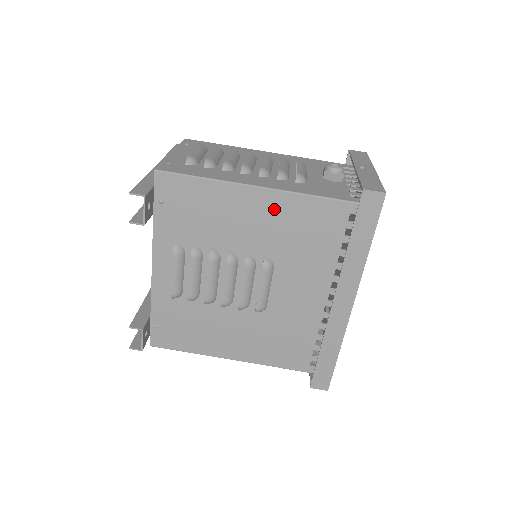
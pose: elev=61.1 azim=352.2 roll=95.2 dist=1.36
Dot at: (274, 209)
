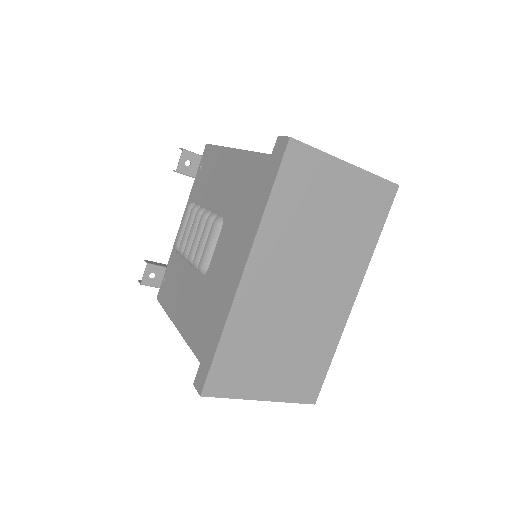
Dot at: (238, 168)
